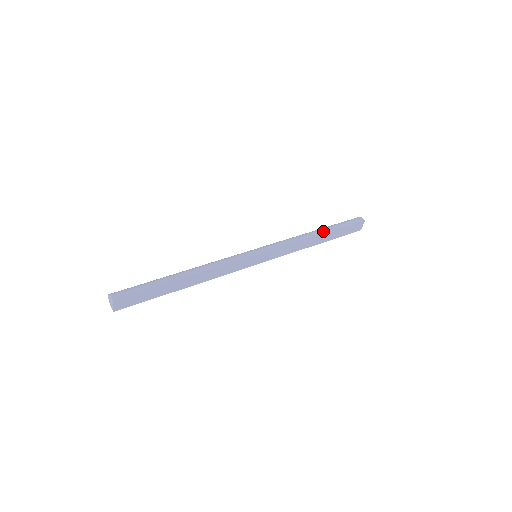
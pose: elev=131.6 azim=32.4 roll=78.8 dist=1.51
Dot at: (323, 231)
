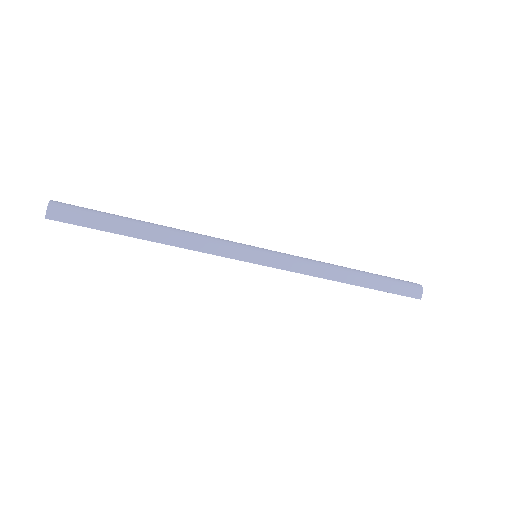
Dot at: (358, 282)
